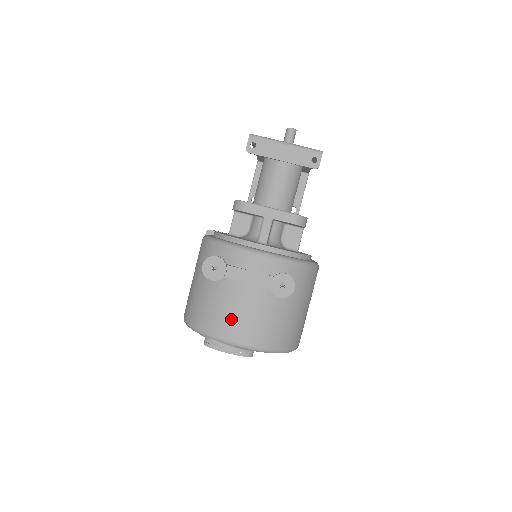
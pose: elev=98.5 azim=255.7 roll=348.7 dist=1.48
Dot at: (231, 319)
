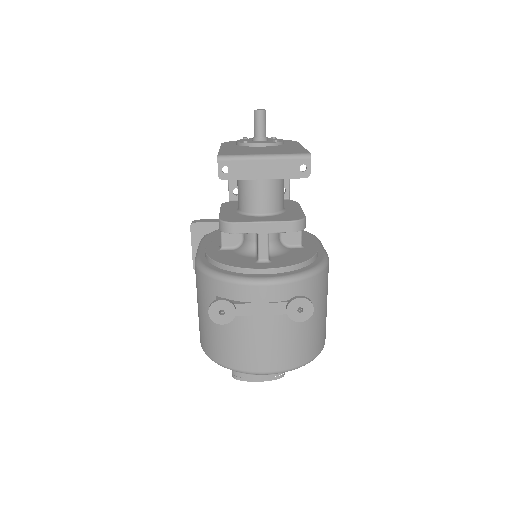
Dot at: (254, 352)
